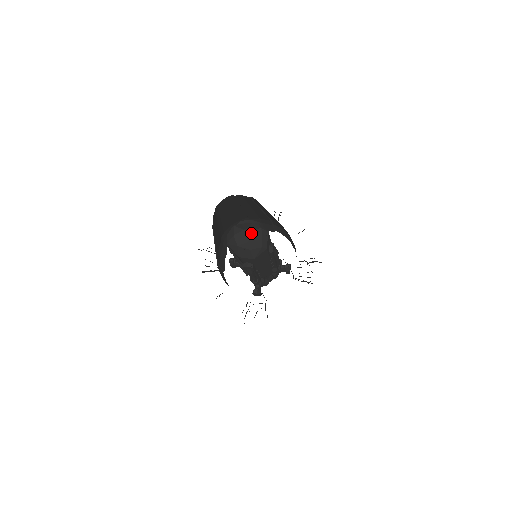
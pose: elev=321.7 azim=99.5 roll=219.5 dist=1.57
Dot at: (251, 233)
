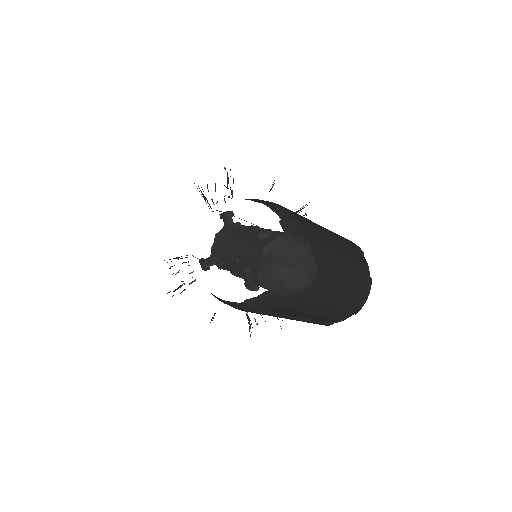
Dot at: (306, 265)
